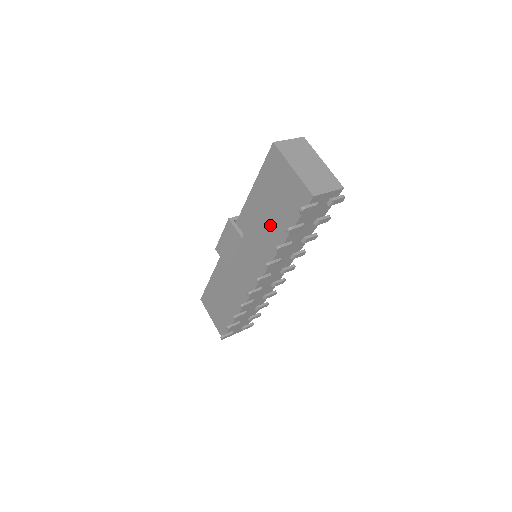
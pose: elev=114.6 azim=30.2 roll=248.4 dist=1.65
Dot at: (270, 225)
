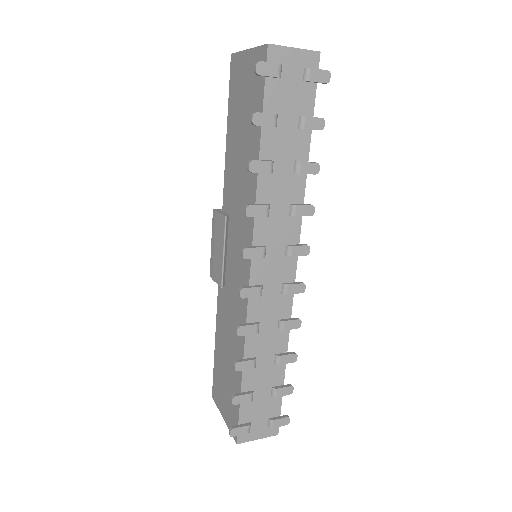
Dot at: (245, 157)
